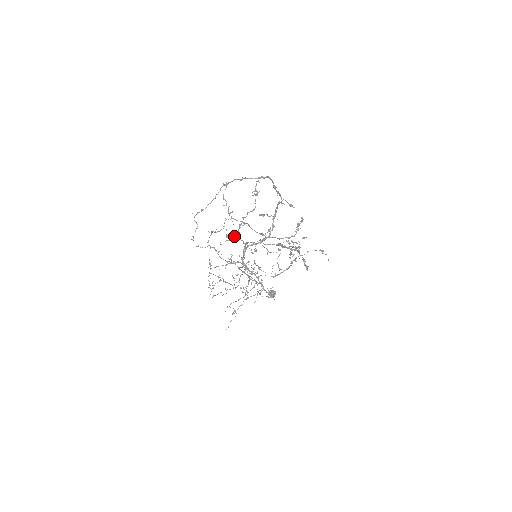
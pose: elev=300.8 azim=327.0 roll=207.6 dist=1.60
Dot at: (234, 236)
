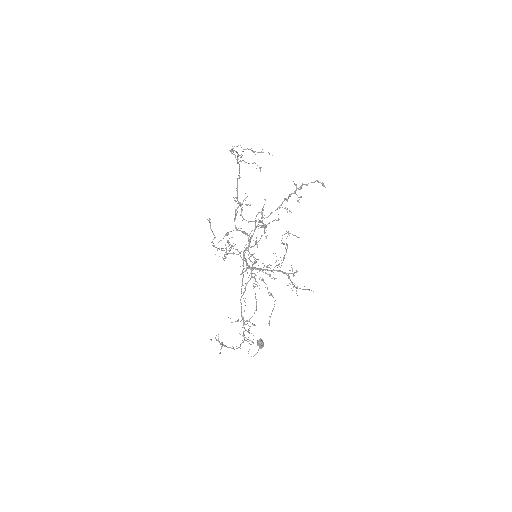
Dot at: (226, 251)
